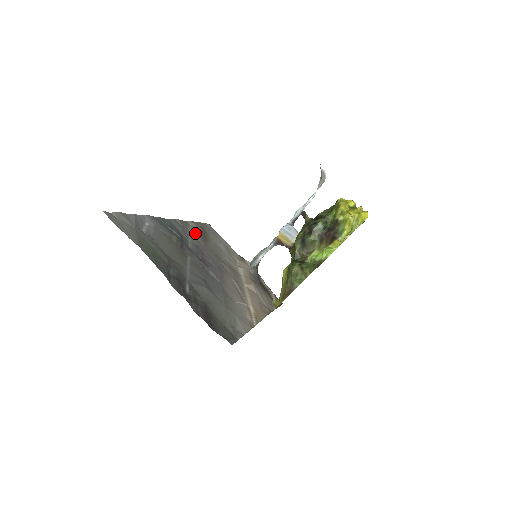
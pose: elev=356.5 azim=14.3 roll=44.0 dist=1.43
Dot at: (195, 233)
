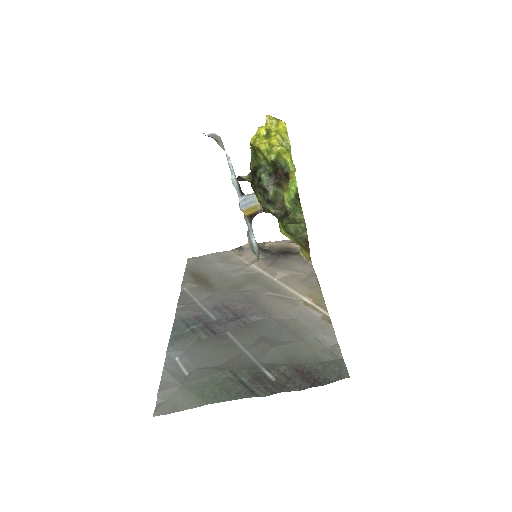
Dot at: (198, 293)
